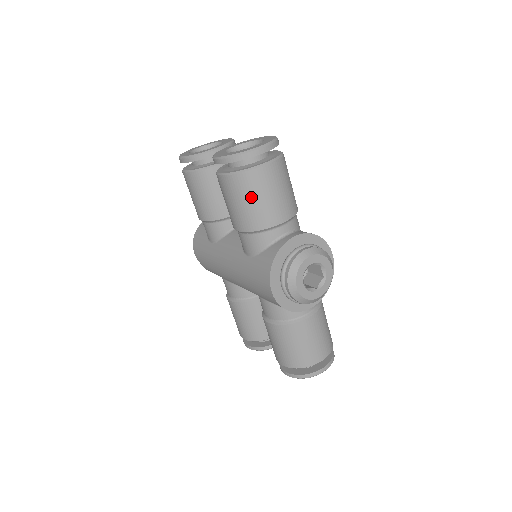
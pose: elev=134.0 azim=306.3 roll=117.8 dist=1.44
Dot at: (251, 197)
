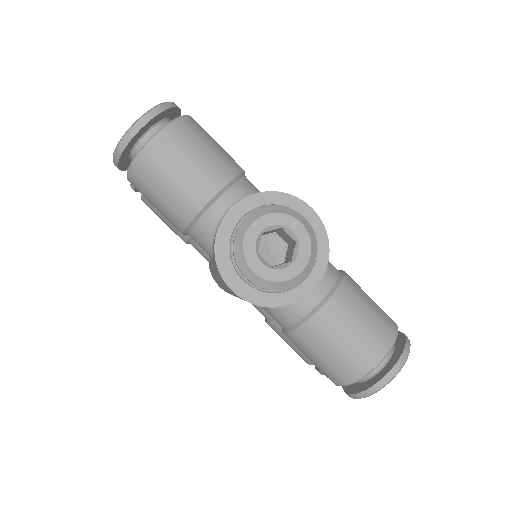
Dot at: (158, 185)
